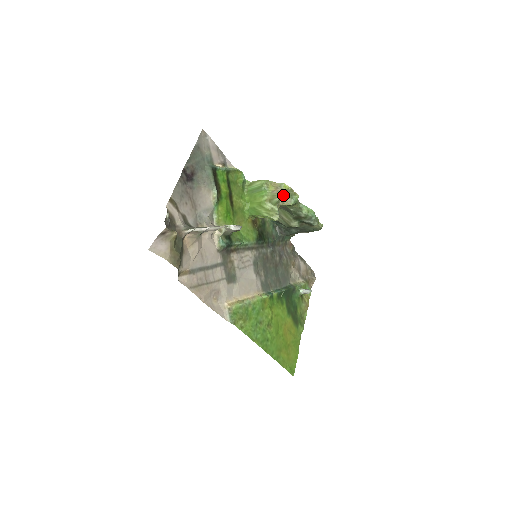
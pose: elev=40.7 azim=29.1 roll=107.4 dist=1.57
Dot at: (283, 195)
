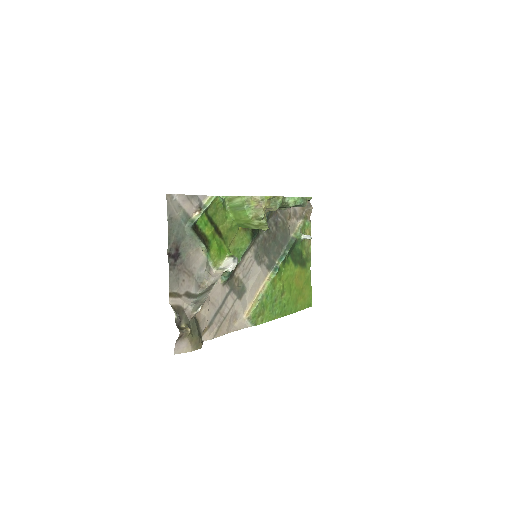
Dot at: (267, 206)
